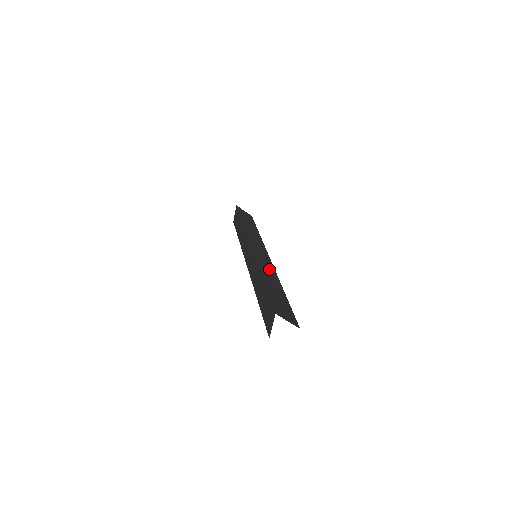
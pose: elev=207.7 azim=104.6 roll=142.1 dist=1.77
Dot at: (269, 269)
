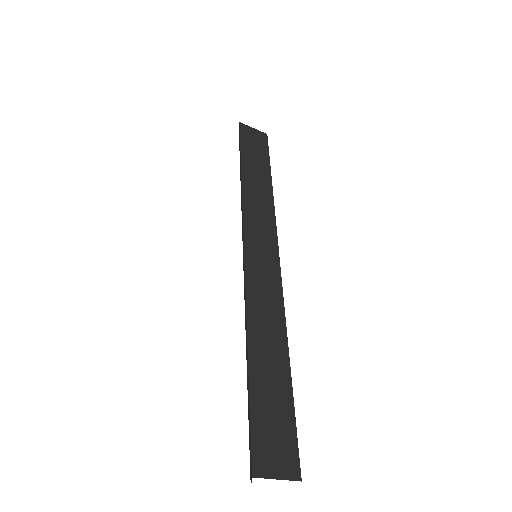
Dot at: (270, 302)
